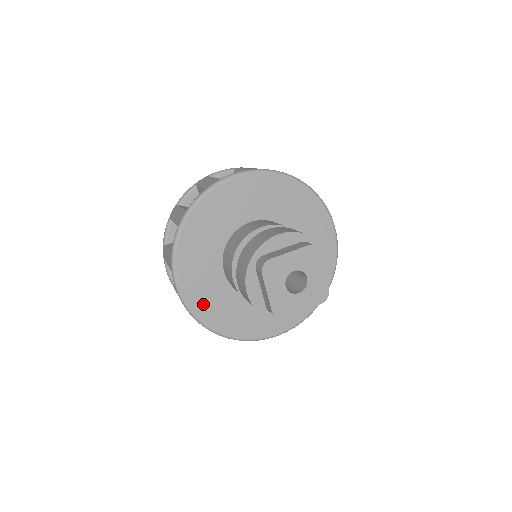
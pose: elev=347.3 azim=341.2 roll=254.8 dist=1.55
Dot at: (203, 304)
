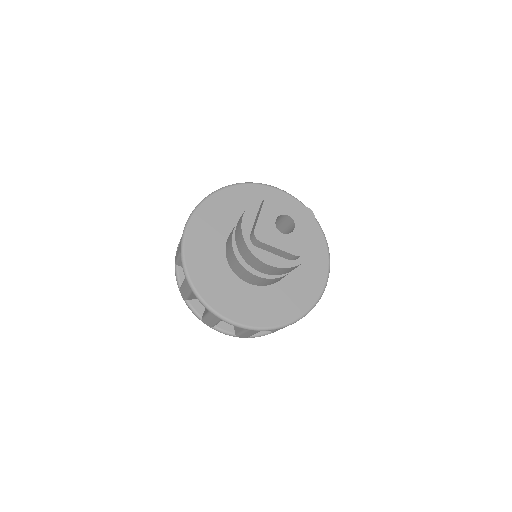
Dot at: (261, 316)
